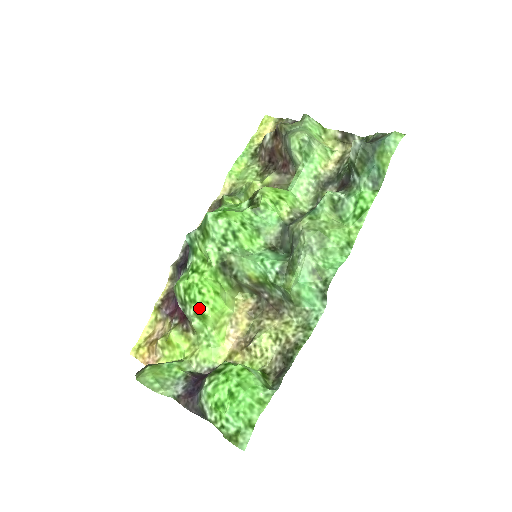
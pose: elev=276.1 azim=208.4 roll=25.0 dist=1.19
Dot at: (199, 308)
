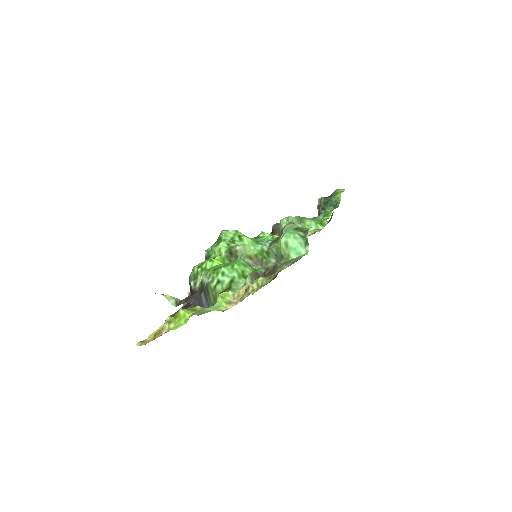
Dot at: occluded
